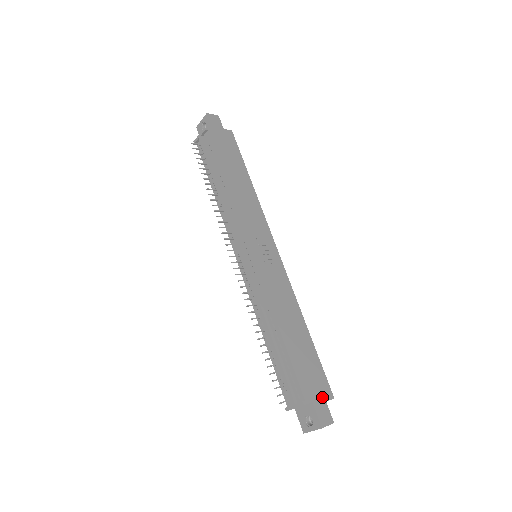
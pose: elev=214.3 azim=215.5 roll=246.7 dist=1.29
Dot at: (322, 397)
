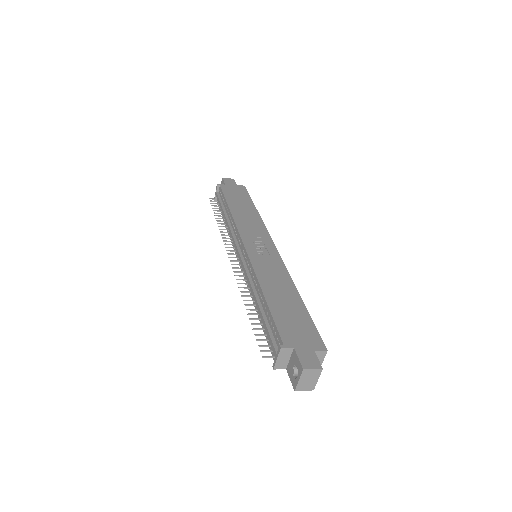
Dot at: (309, 346)
